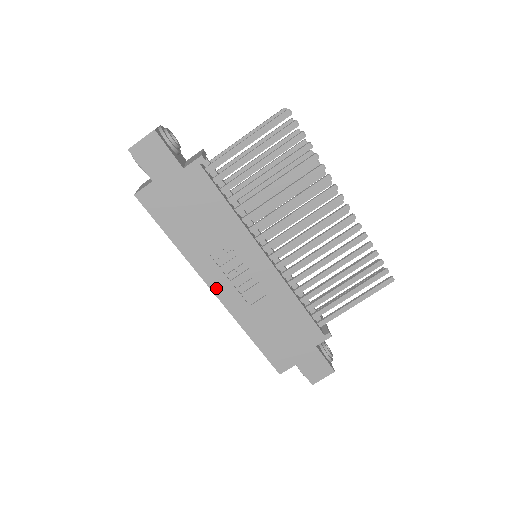
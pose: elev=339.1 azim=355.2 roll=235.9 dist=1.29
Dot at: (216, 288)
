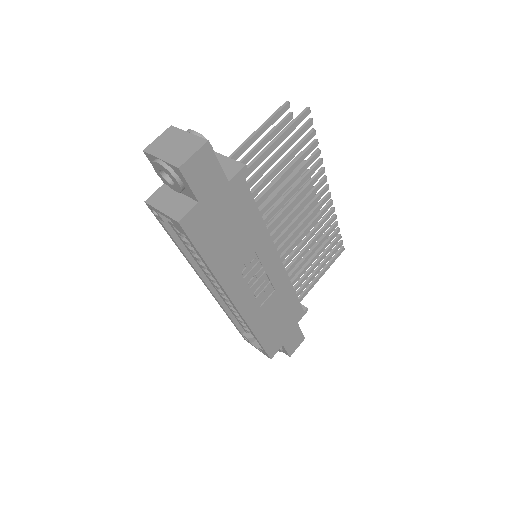
Dot at: (237, 301)
